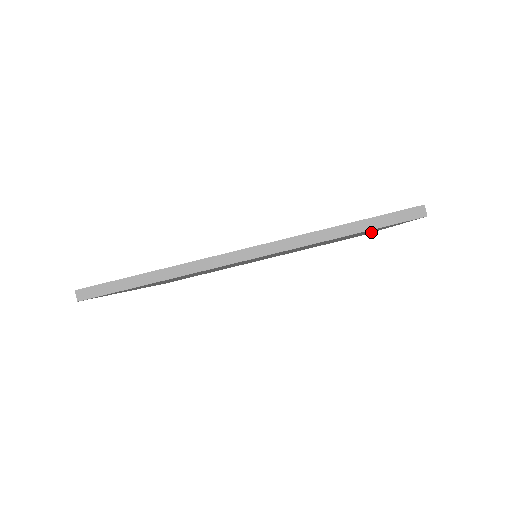
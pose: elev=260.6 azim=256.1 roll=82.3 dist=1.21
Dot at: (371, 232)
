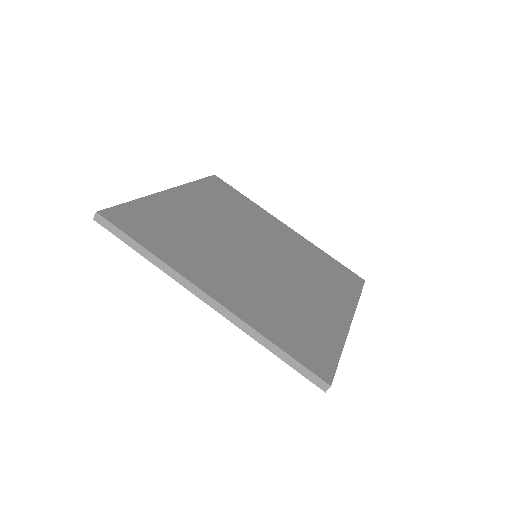
Dot at: occluded
